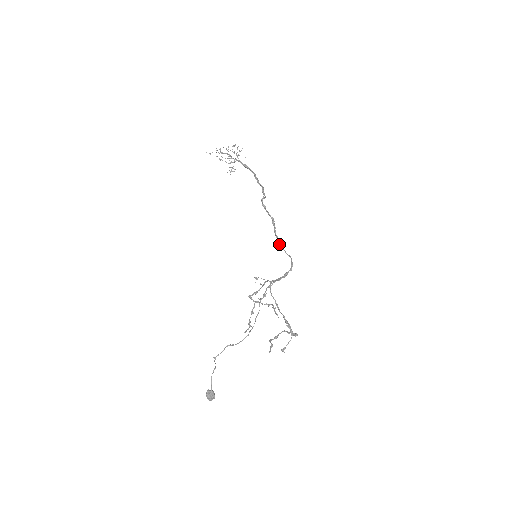
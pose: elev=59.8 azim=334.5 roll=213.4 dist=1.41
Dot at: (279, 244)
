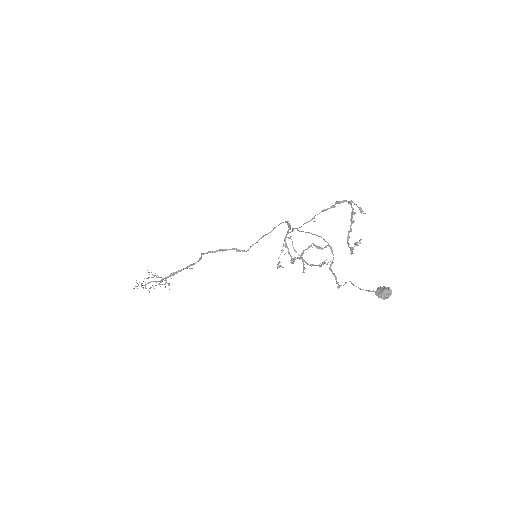
Dot at: occluded
